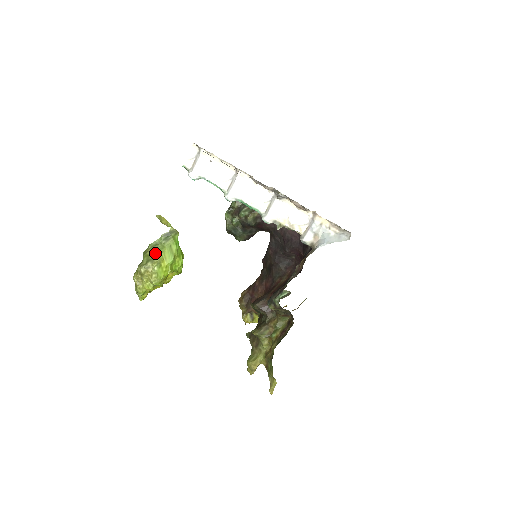
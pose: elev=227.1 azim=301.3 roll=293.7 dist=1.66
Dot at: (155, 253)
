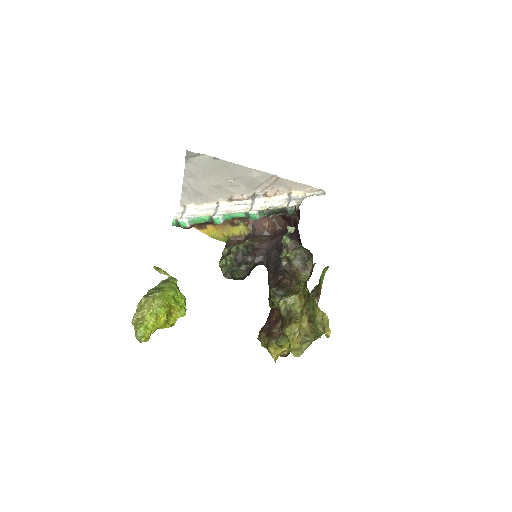
Dot at: (155, 290)
